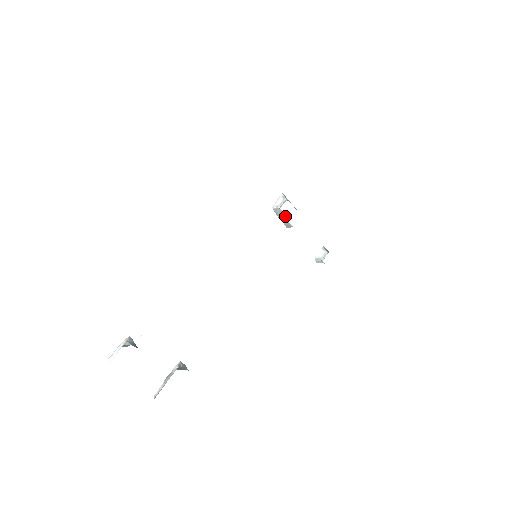
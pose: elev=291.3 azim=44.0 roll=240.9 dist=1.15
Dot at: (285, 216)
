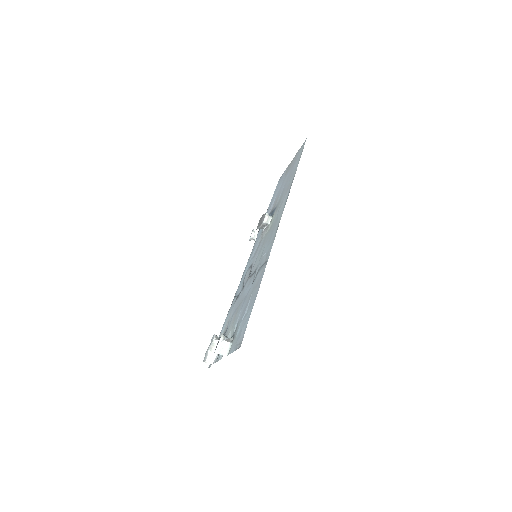
Dot at: (265, 226)
